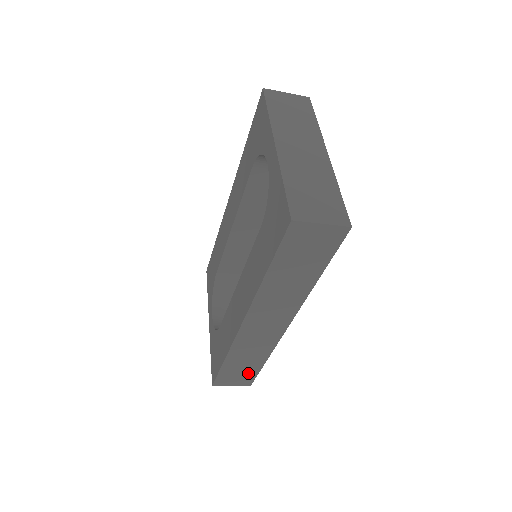
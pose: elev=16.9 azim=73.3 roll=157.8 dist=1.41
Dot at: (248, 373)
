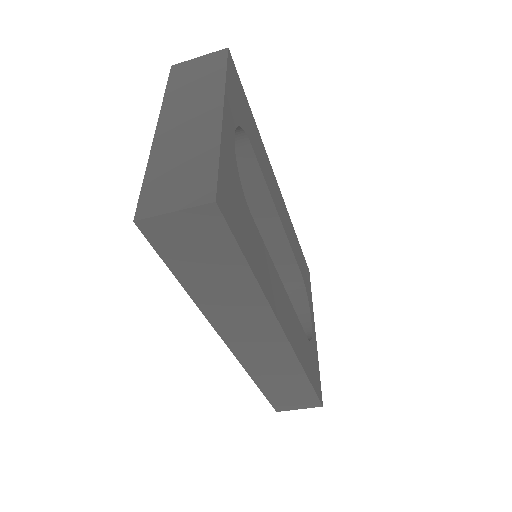
Dot at: (302, 394)
